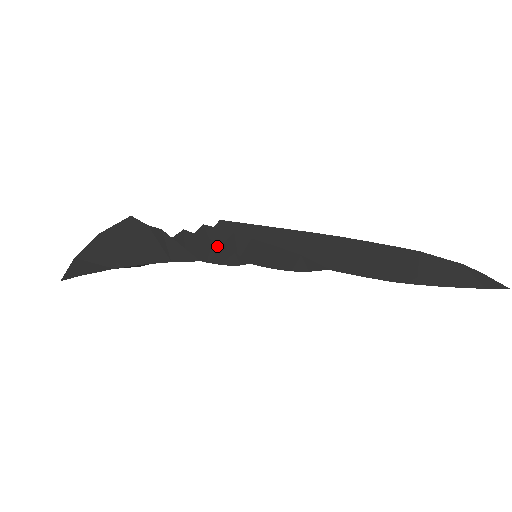
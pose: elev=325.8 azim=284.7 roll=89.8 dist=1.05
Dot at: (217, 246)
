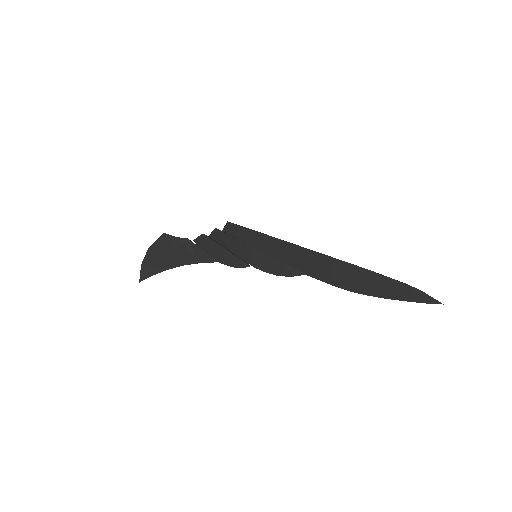
Dot at: (227, 252)
